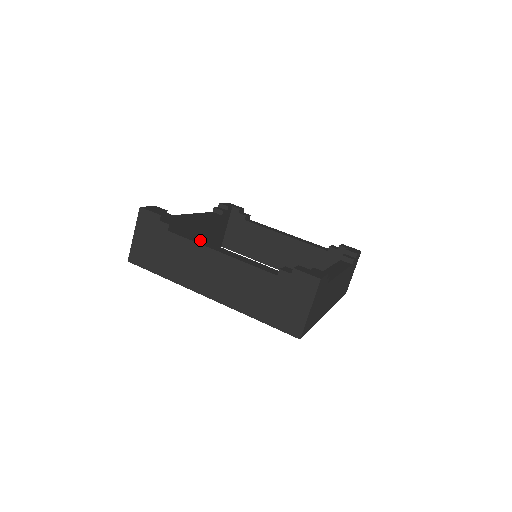
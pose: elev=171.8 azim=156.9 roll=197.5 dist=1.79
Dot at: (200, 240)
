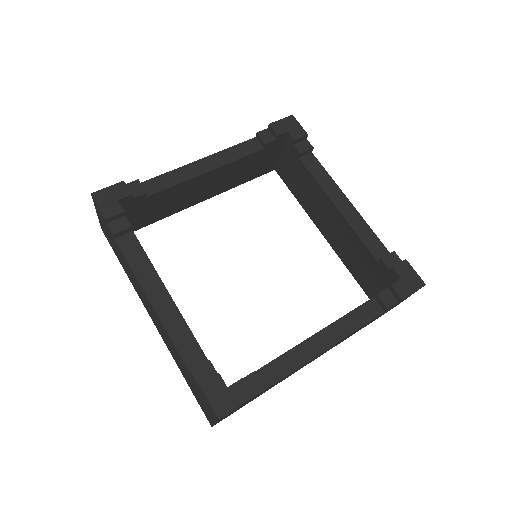
Dot at: (146, 264)
